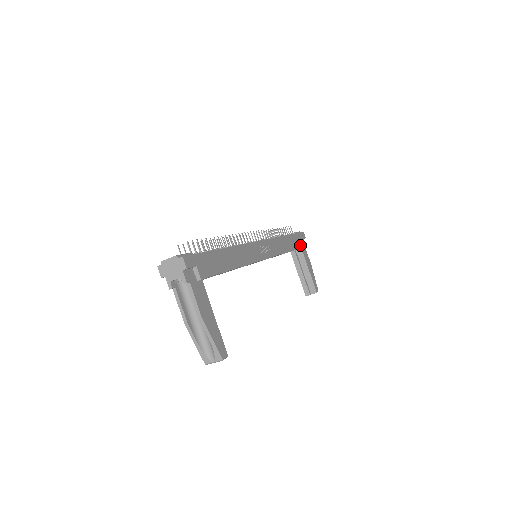
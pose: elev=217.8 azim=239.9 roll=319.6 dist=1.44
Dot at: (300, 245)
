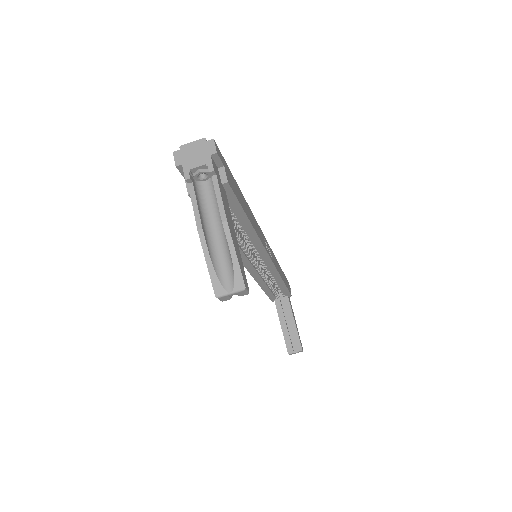
Dot at: occluded
